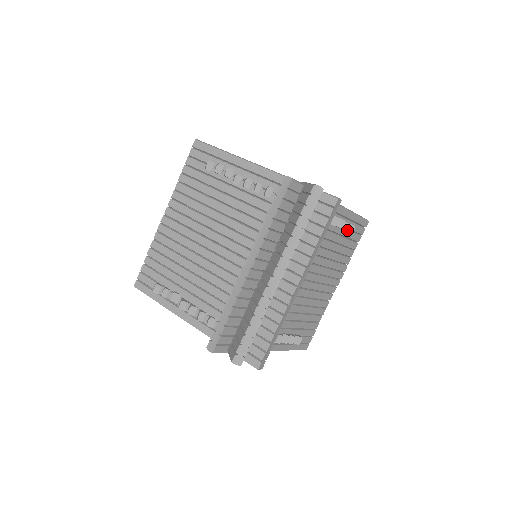
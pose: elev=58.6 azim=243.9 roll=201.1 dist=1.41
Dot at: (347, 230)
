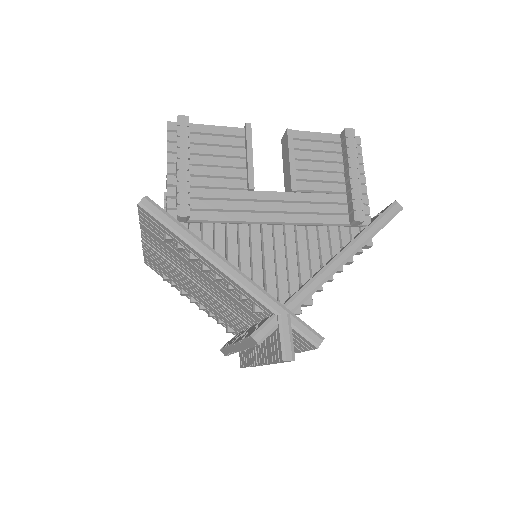
Dot at: (362, 248)
